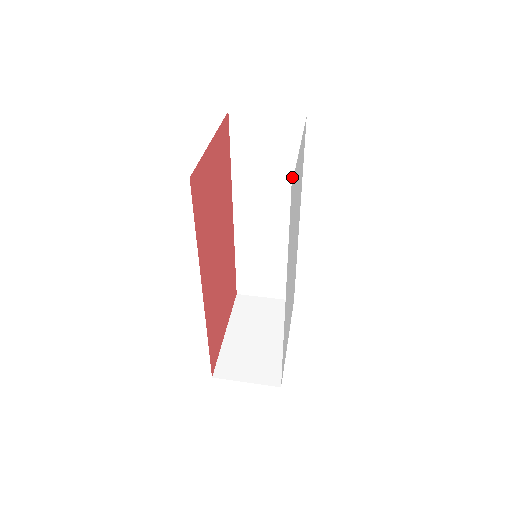
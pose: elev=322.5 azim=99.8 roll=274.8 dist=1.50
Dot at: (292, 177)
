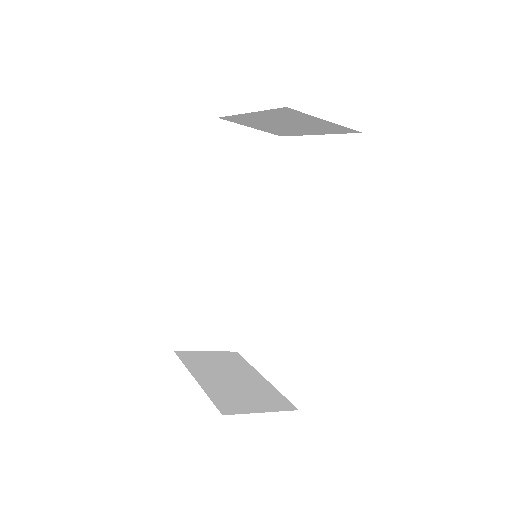
Dot at: (260, 195)
